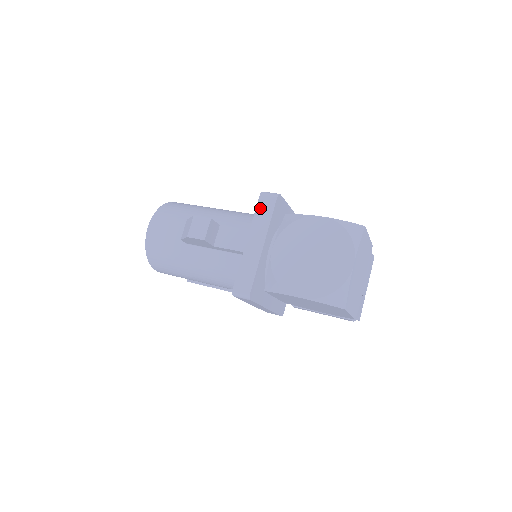
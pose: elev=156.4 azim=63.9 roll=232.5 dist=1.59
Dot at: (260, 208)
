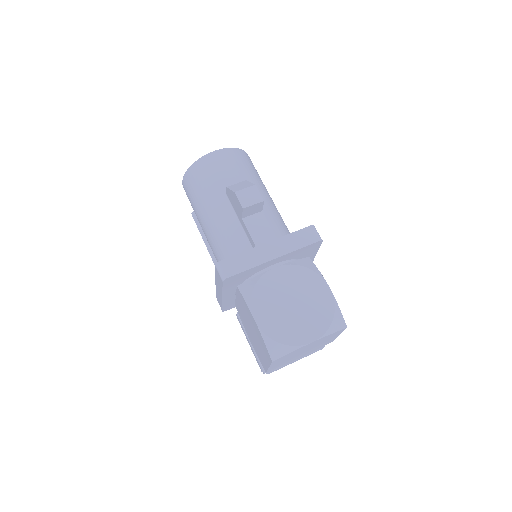
Dot at: (300, 234)
